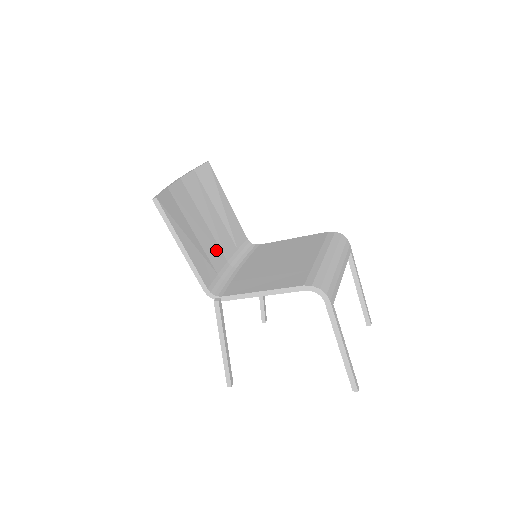
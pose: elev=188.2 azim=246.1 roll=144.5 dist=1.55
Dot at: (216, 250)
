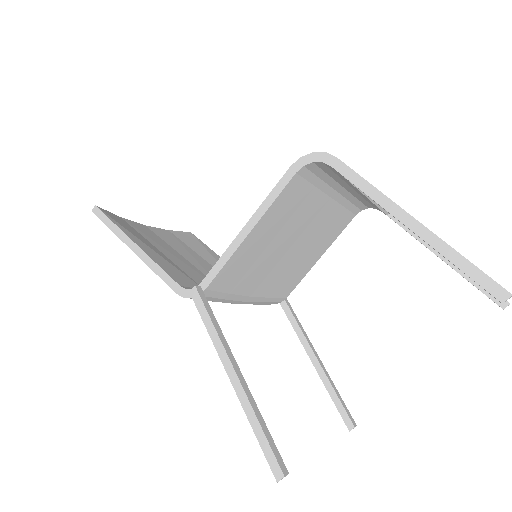
Dot at: (203, 278)
